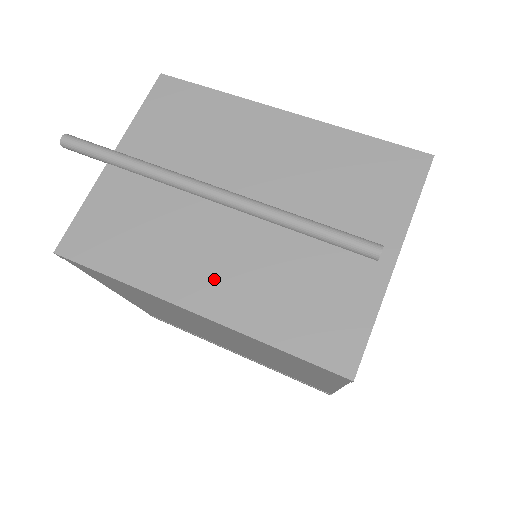
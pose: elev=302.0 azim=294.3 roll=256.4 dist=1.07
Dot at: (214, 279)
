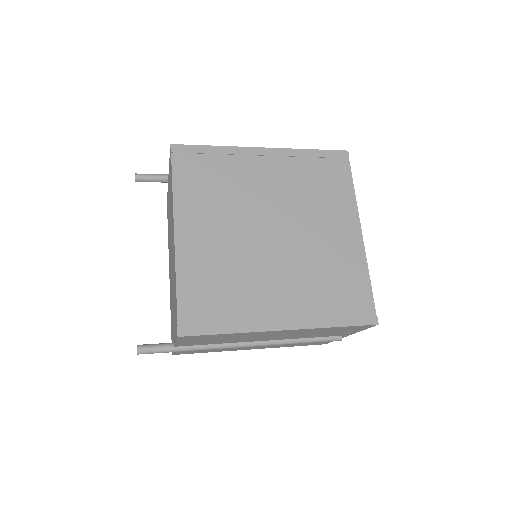
Dot at: occluded
